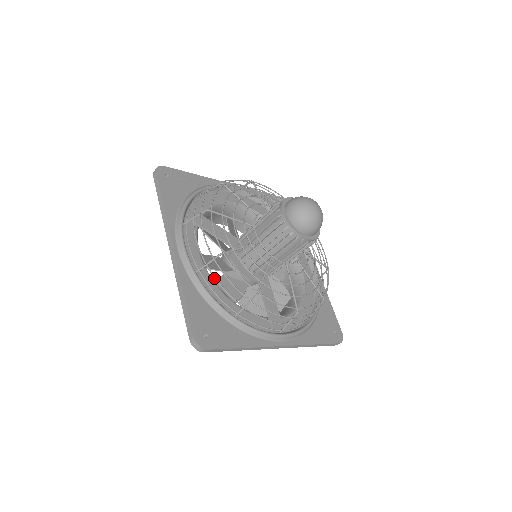
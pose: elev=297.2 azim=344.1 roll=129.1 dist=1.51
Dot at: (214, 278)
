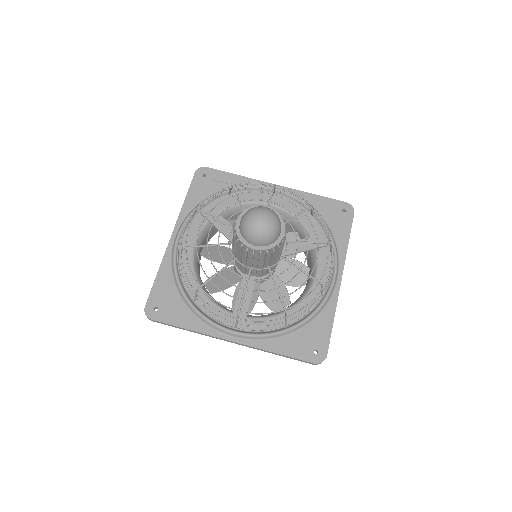
Dot at: (180, 266)
